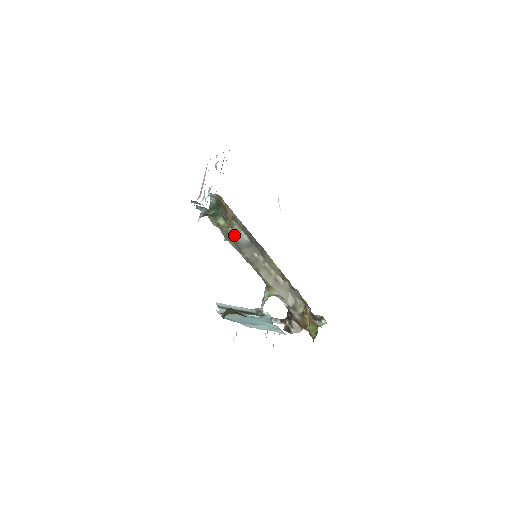
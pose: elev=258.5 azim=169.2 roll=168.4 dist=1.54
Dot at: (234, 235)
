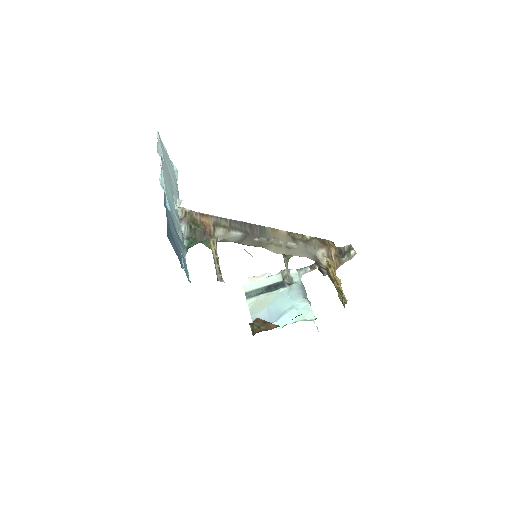
Dot at: (225, 241)
